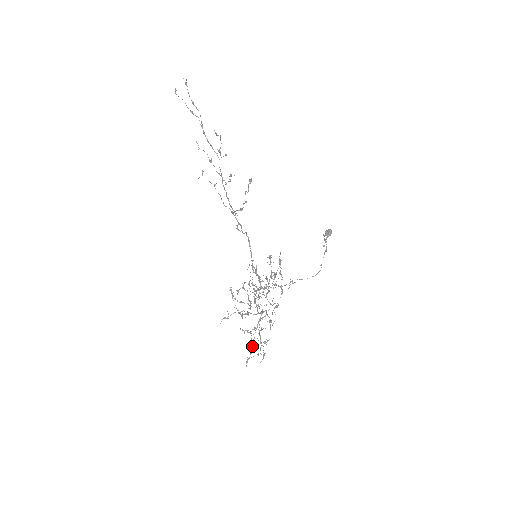
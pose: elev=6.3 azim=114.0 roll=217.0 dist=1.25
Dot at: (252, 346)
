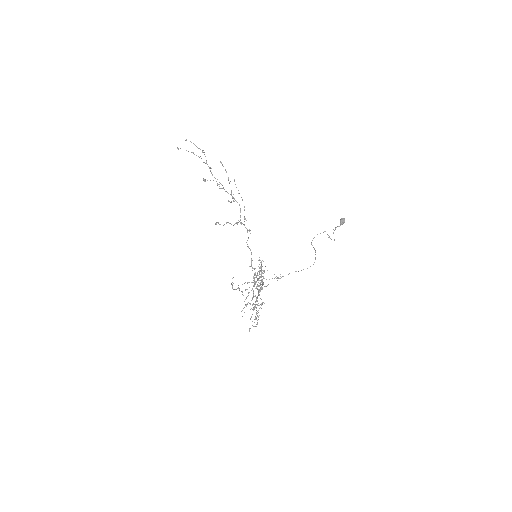
Dot at: (257, 316)
